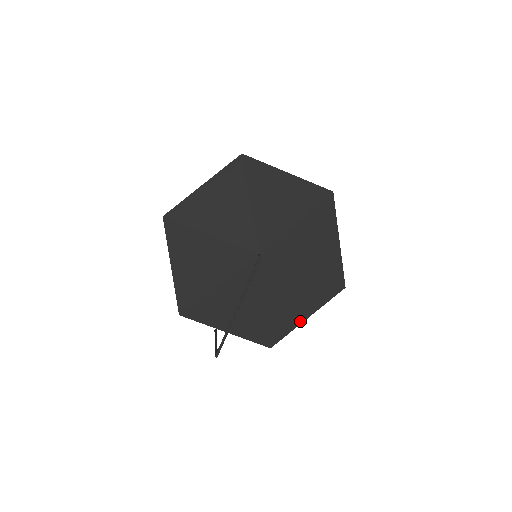
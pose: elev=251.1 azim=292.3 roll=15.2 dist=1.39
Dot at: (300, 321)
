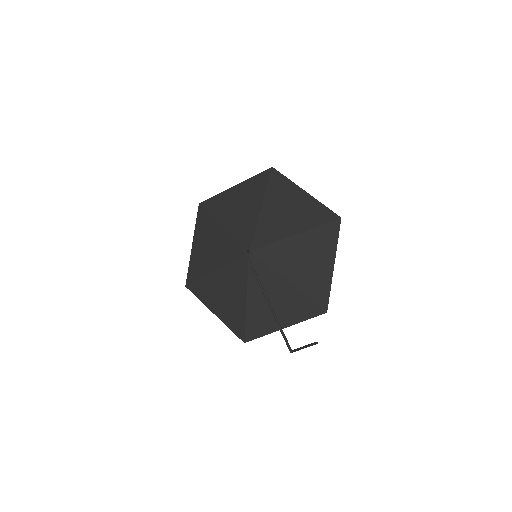
Dot at: (330, 273)
